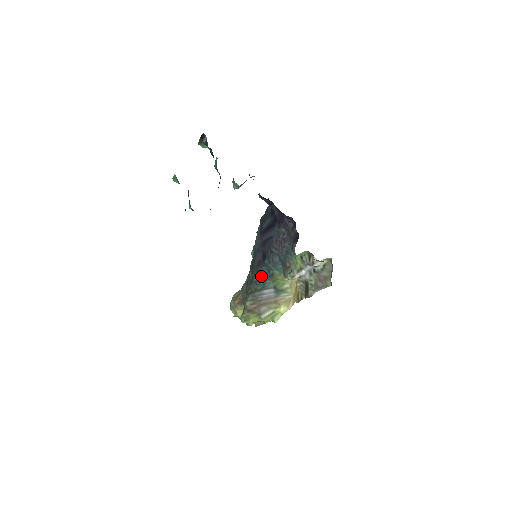
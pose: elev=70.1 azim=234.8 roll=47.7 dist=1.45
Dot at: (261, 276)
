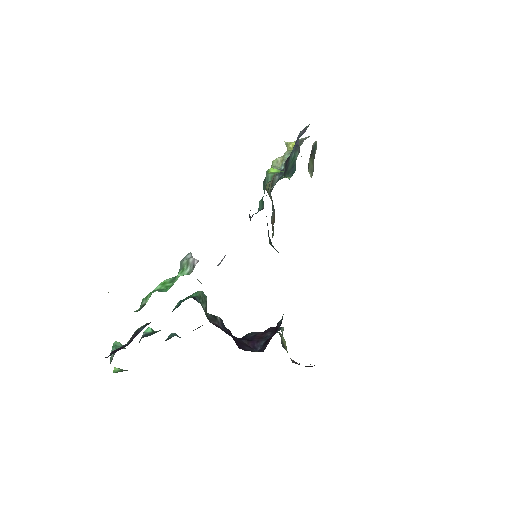
Dot at: occluded
